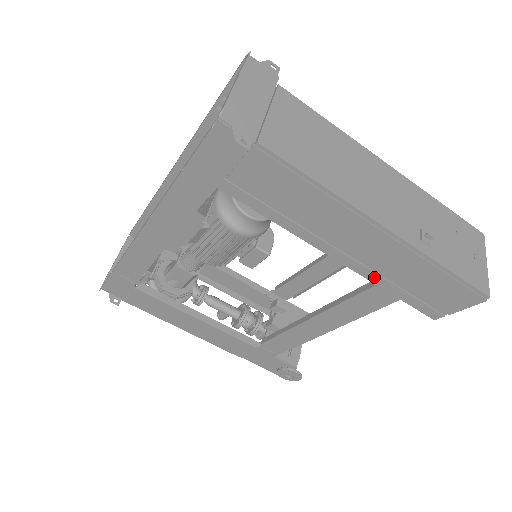
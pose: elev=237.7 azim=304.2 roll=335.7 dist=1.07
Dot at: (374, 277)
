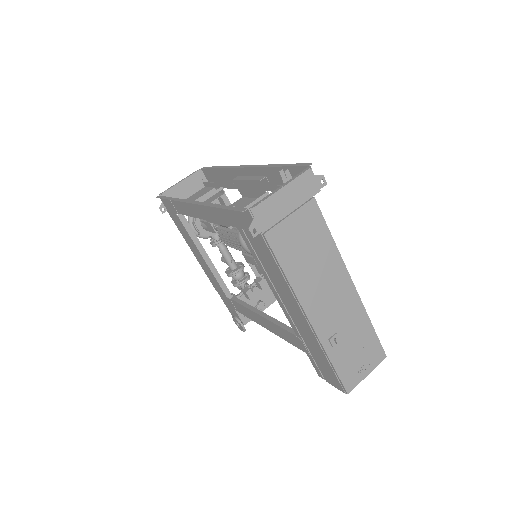
Dot at: (297, 332)
